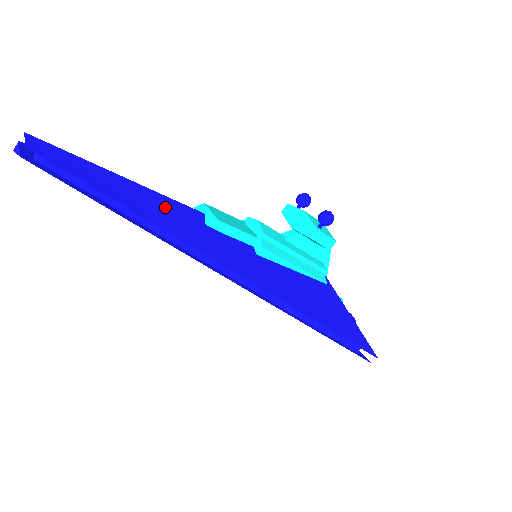
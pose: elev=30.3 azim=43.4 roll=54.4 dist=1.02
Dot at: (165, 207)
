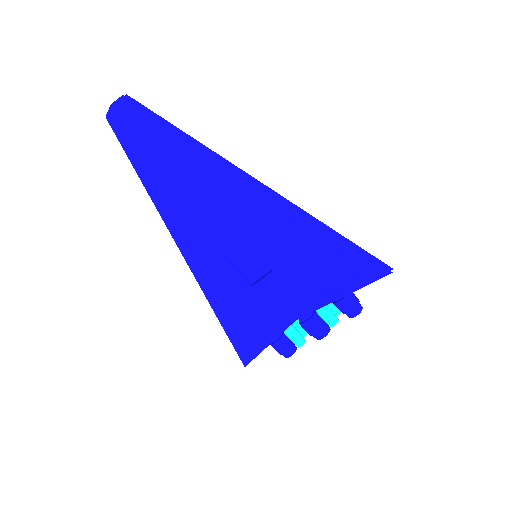
Dot at: occluded
